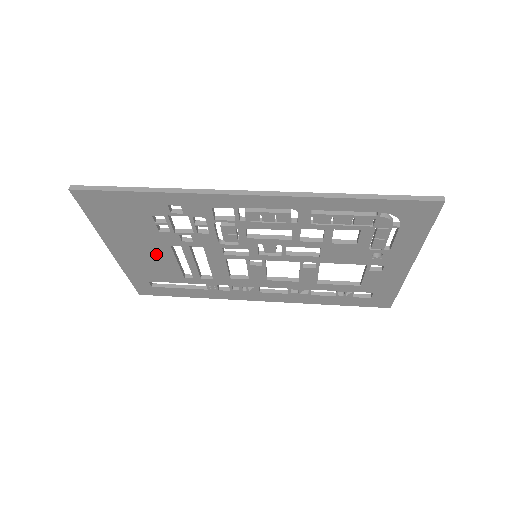
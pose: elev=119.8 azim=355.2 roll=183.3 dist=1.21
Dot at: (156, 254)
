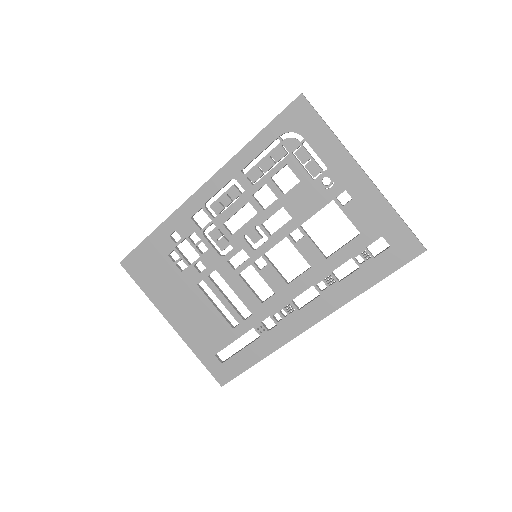
Dot at: (196, 305)
